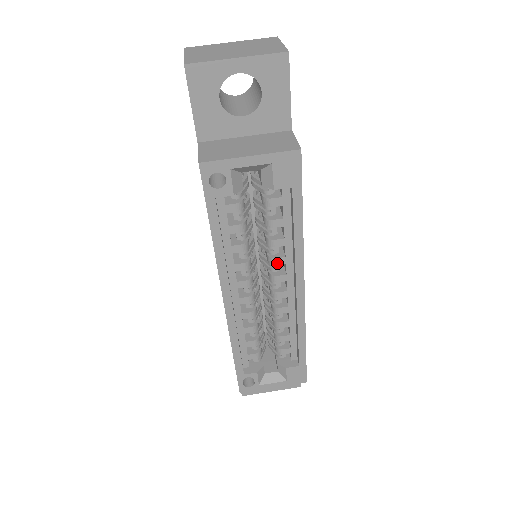
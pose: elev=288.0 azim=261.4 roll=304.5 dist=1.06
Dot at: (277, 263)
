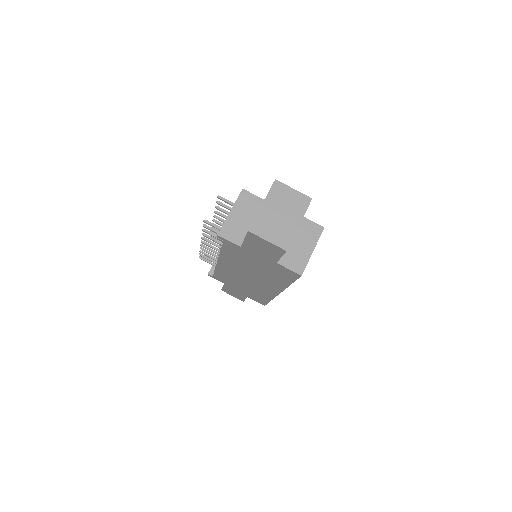
Dot at: occluded
